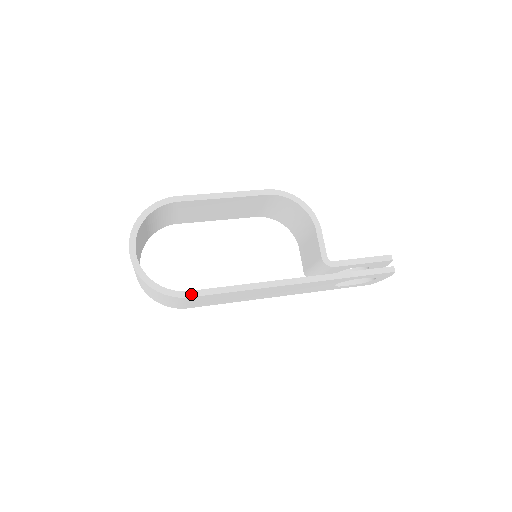
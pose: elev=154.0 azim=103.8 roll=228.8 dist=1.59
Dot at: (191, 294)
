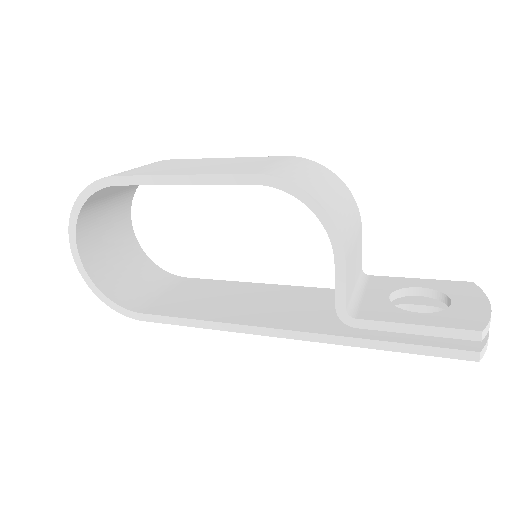
Dot at: (144, 318)
